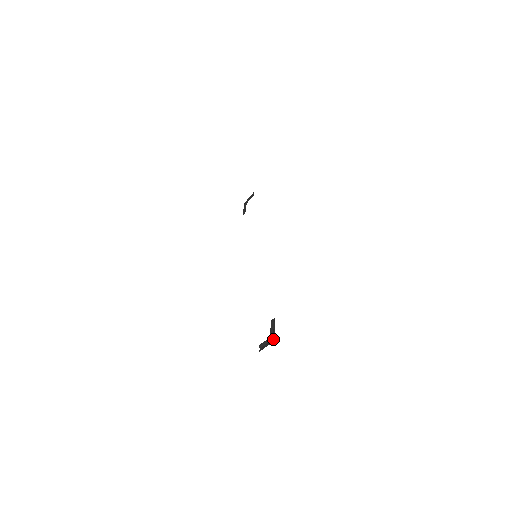
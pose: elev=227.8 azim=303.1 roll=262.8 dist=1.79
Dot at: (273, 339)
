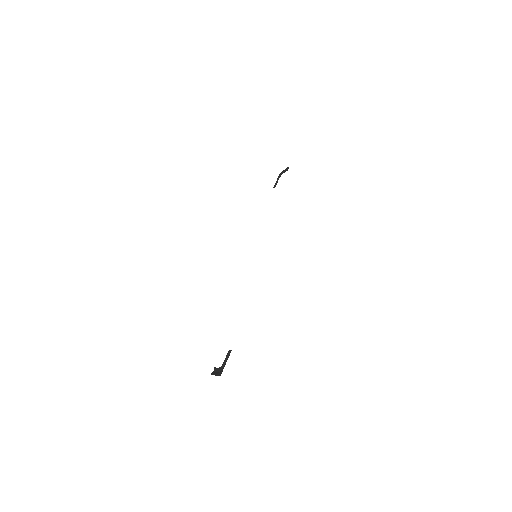
Dot at: (221, 373)
